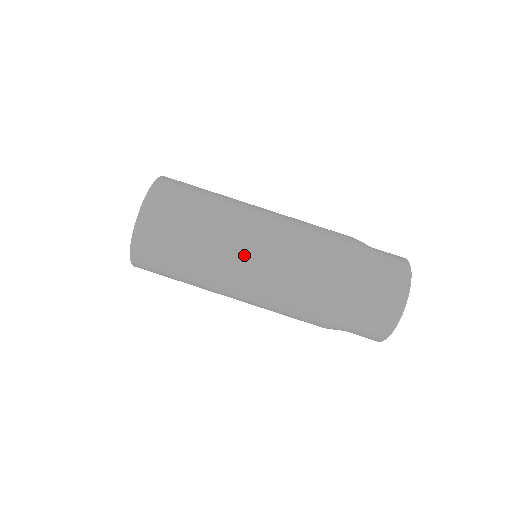
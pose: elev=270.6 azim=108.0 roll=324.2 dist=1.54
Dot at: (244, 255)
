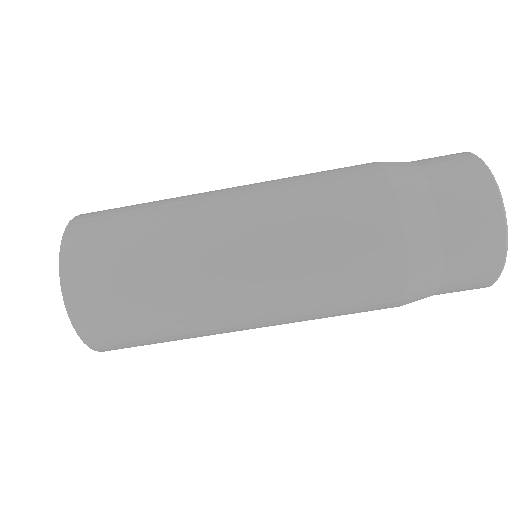
Dot at: (229, 244)
